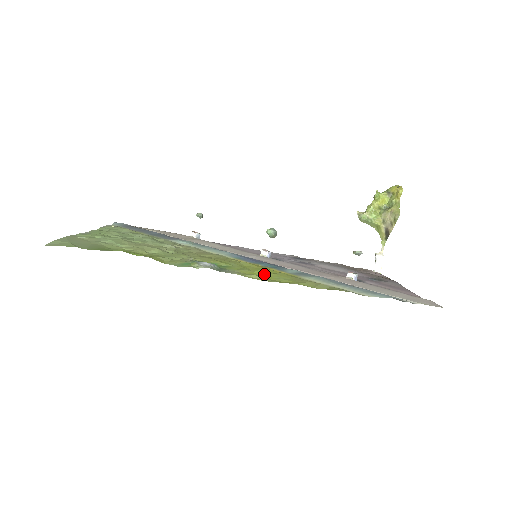
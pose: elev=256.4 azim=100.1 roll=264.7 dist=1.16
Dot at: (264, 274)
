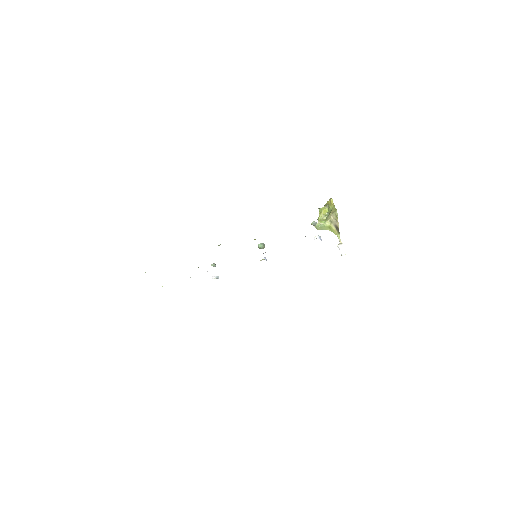
Dot at: occluded
